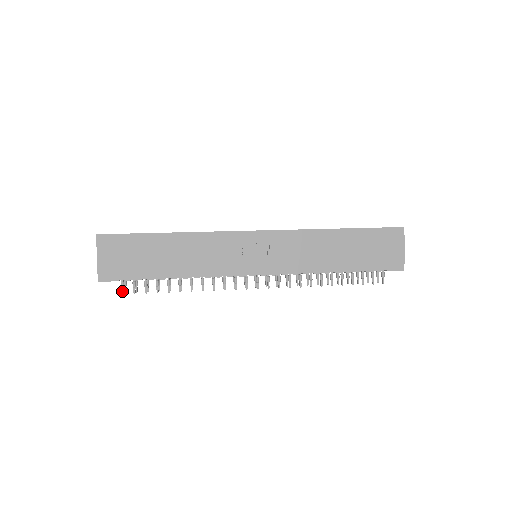
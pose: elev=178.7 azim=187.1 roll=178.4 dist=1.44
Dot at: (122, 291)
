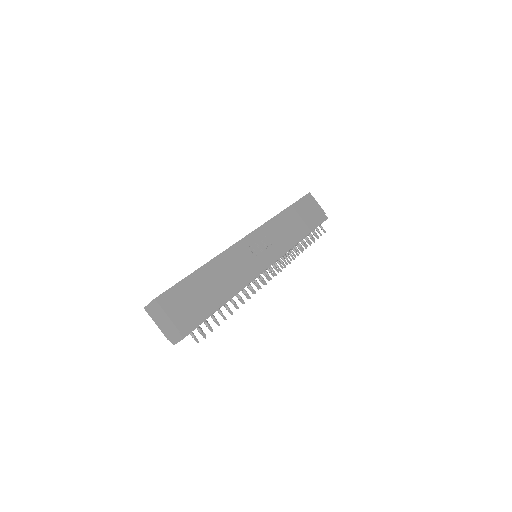
Dot at: (203, 335)
